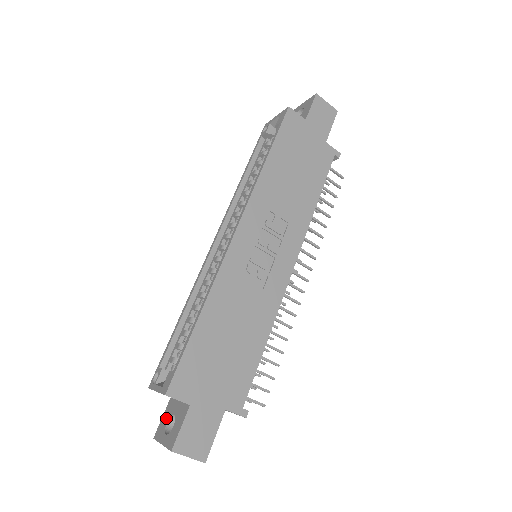
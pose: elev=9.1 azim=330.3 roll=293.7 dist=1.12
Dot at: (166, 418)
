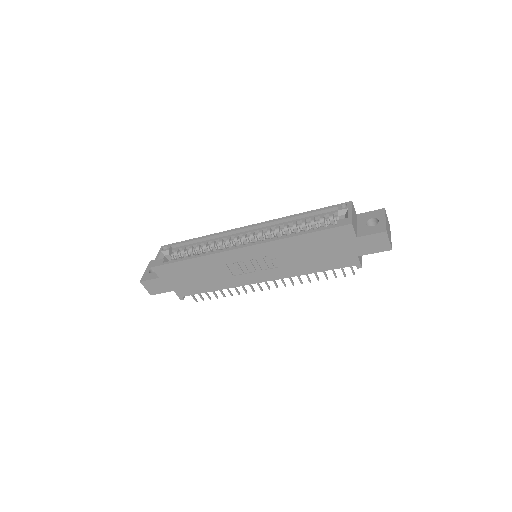
Dot at: occluded
